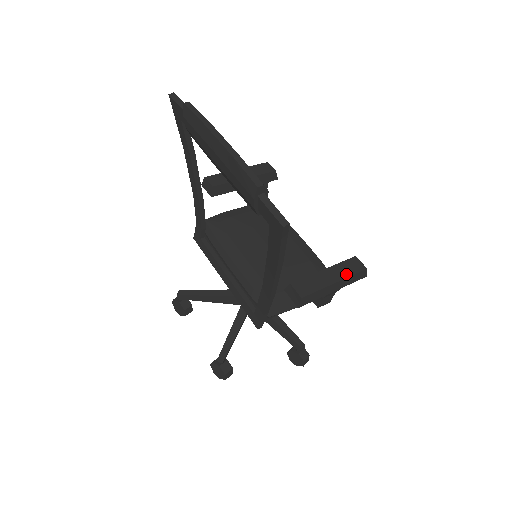
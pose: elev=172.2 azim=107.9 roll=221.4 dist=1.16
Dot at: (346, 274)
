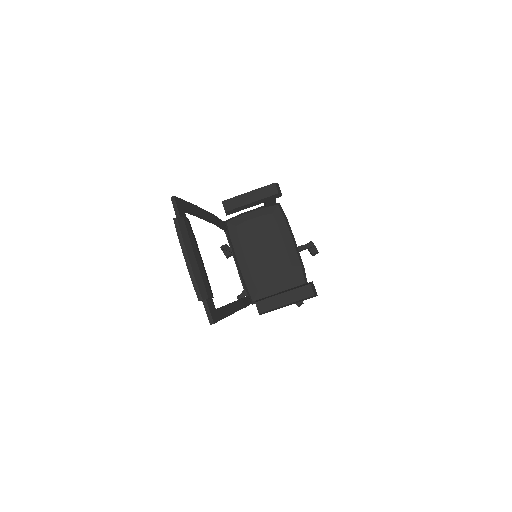
Dot at: (296, 298)
